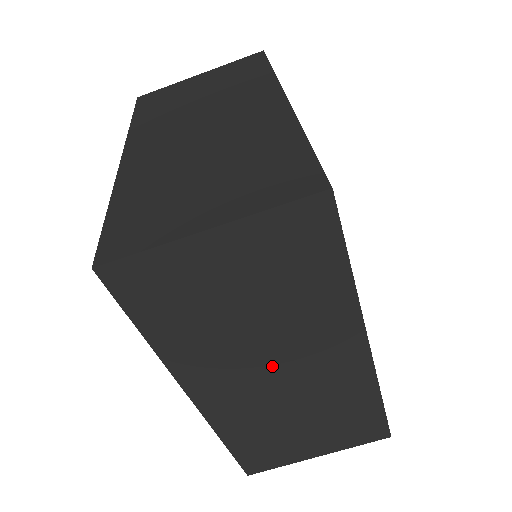
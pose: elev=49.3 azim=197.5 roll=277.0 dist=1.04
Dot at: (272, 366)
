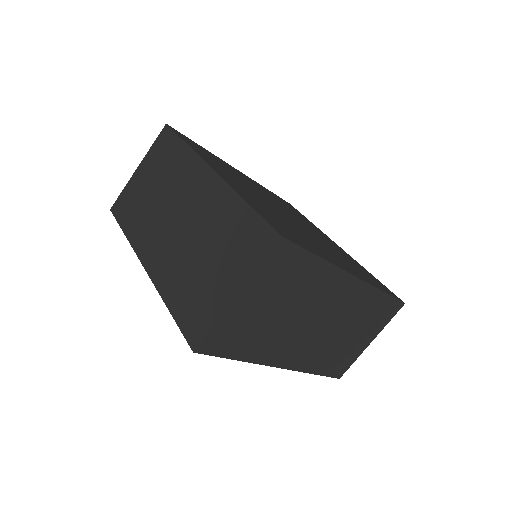
Dot at: (312, 323)
